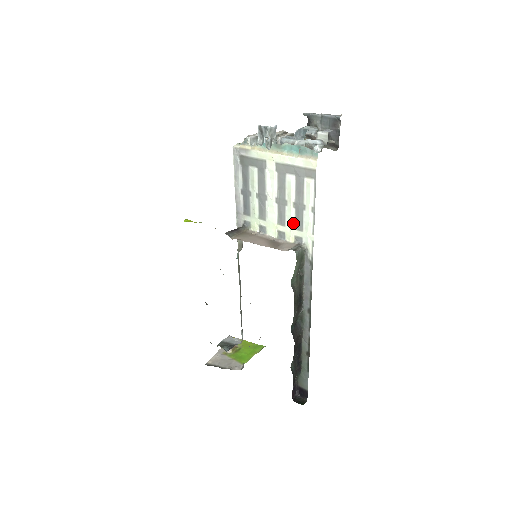
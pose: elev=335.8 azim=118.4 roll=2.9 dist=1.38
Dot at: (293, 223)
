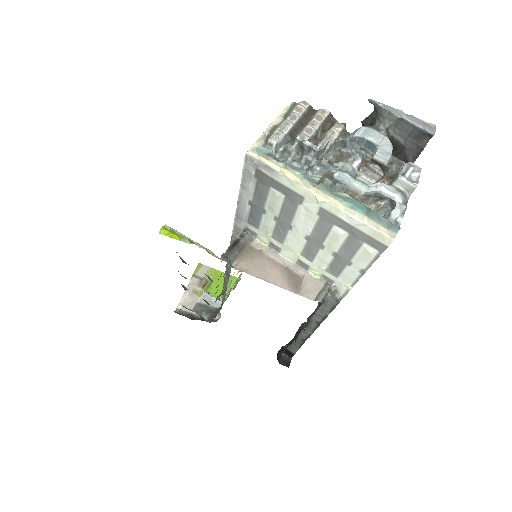
Dot at: (325, 266)
